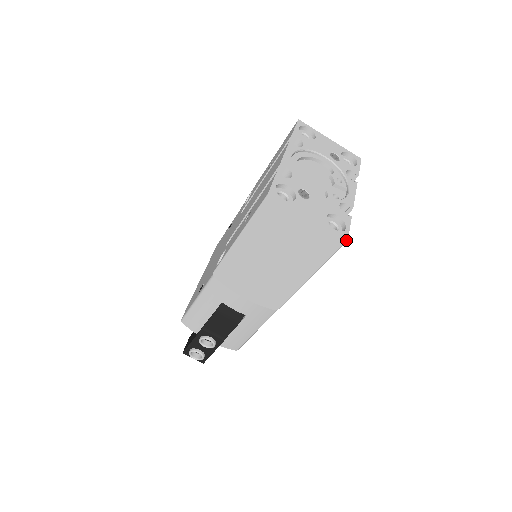
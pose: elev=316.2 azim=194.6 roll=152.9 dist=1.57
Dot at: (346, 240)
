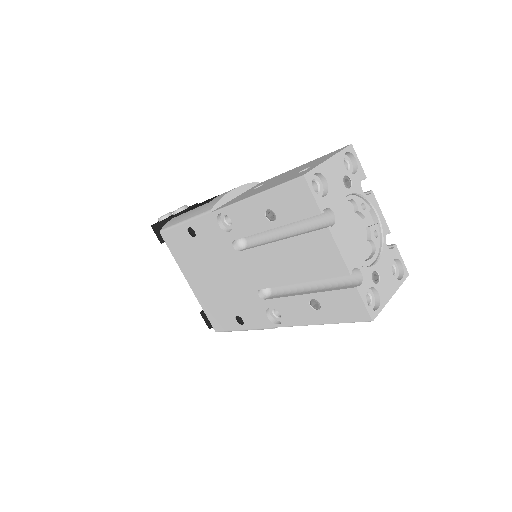
Dot at: (408, 275)
